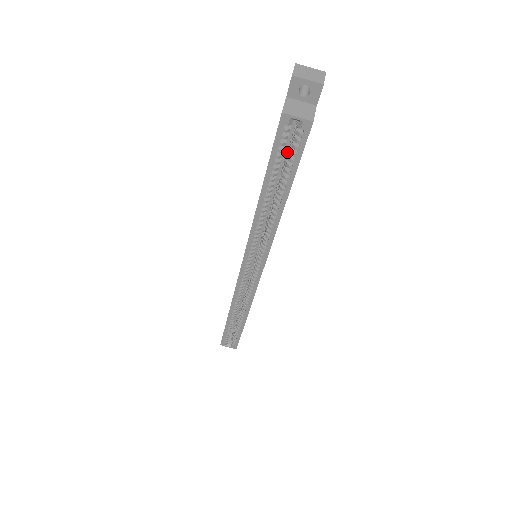
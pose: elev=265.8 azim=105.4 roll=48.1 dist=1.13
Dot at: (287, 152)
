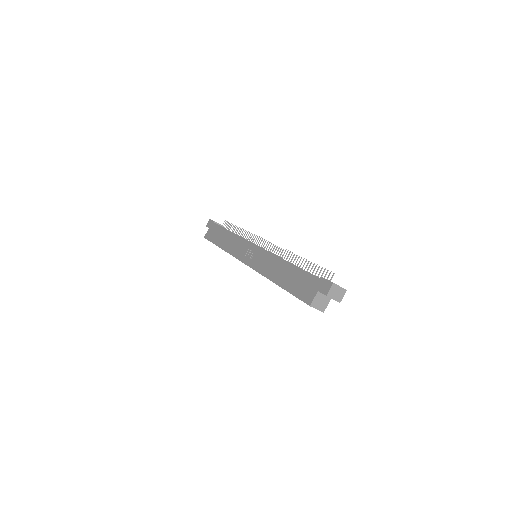
Dot at: occluded
